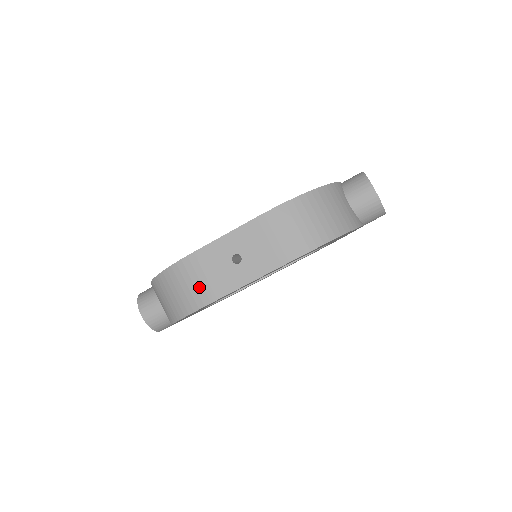
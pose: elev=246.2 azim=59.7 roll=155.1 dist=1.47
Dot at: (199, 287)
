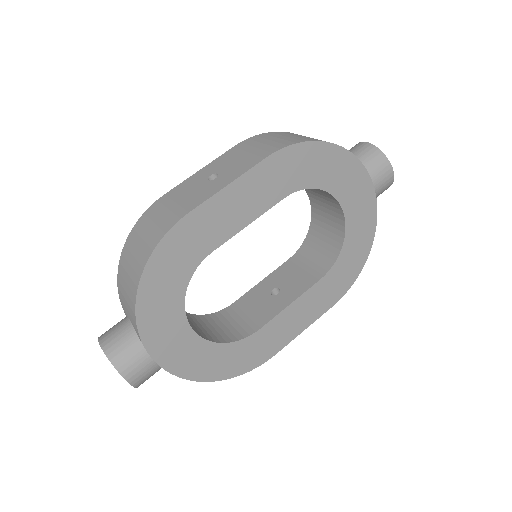
Dot at: (167, 214)
